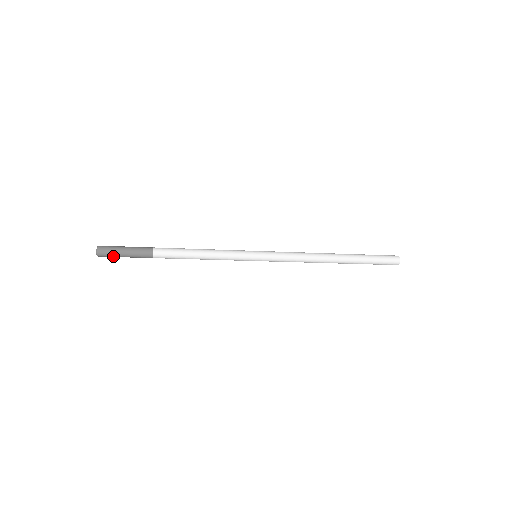
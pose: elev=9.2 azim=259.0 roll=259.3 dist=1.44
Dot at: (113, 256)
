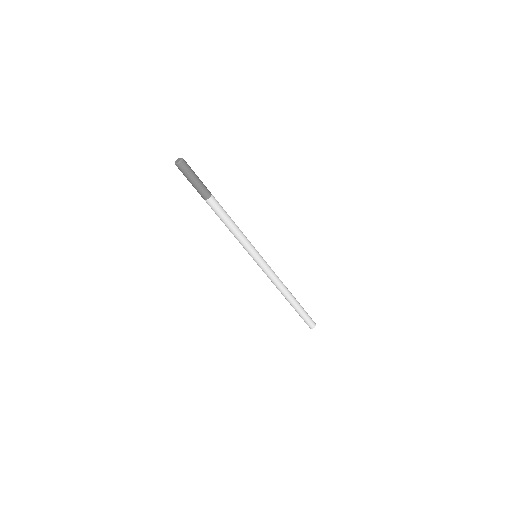
Dot at: (185, 174)
